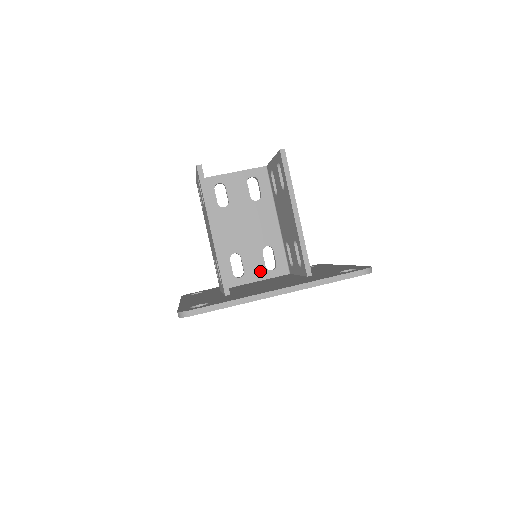
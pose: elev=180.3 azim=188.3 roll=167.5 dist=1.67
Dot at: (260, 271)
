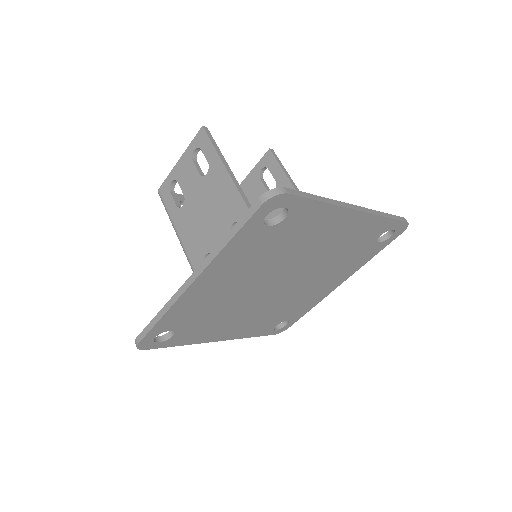
Dot at: occluded
